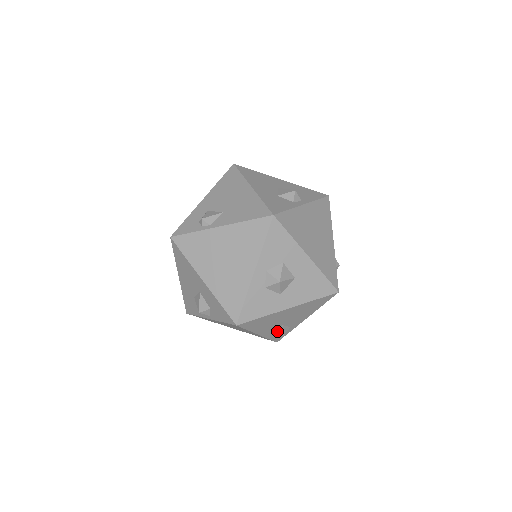
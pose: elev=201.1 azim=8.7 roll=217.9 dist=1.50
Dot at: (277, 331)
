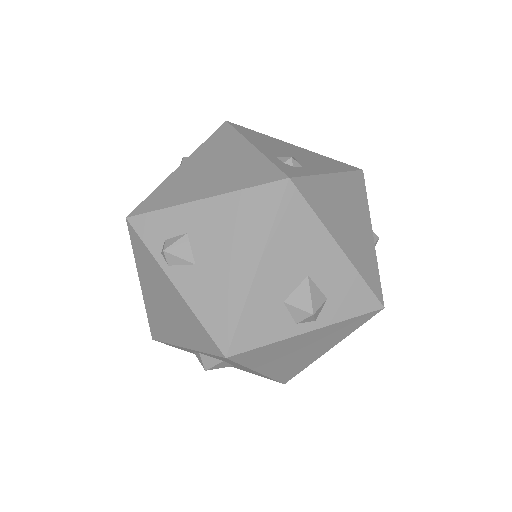
Dot at: occluded
